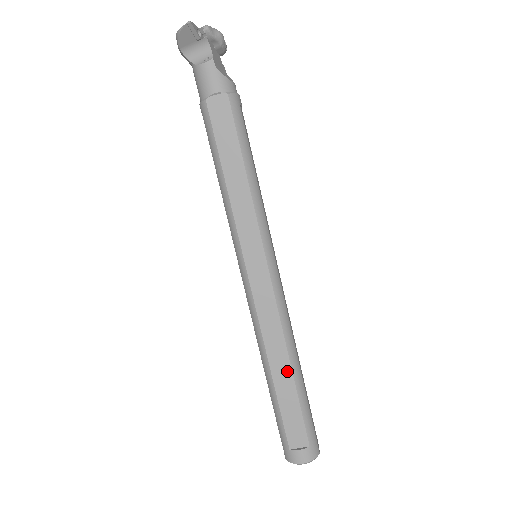
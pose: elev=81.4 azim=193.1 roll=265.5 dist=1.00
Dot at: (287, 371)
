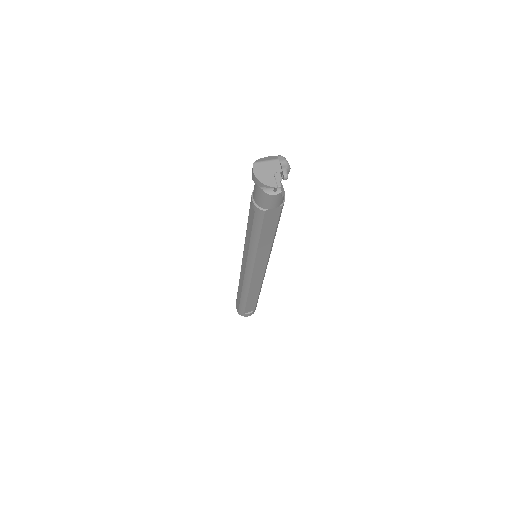
Dot at: (256, 294)
